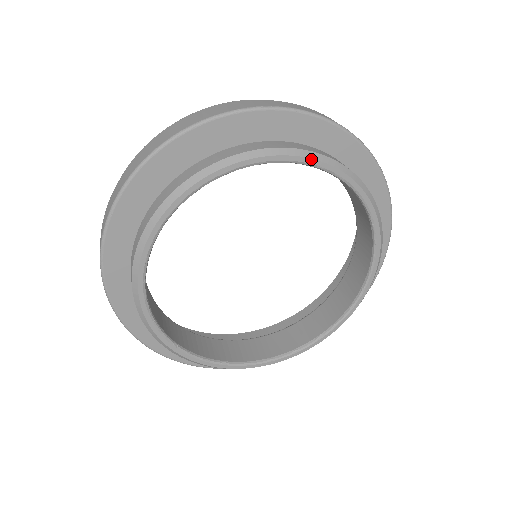
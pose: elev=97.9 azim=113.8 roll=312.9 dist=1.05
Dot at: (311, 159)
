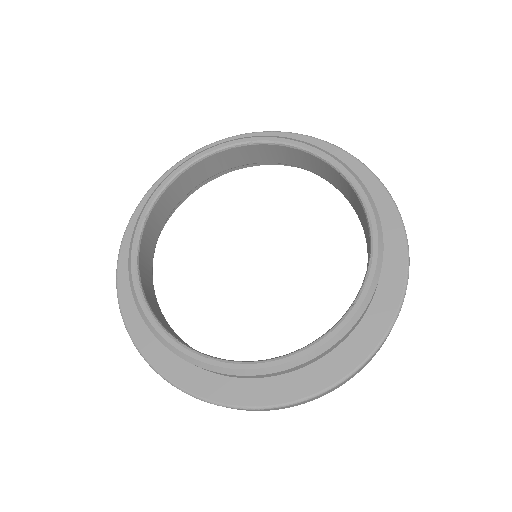
Dot at: (248, 138)
